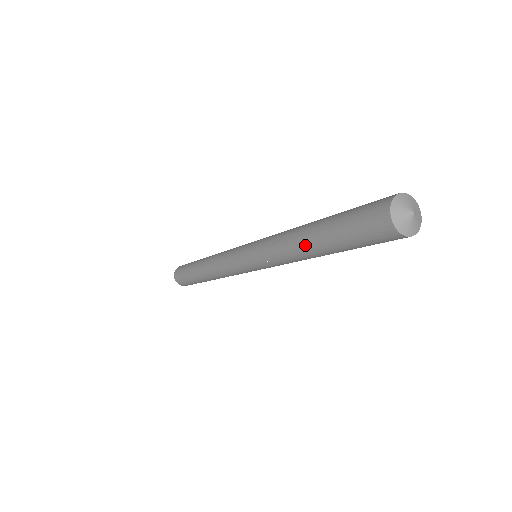
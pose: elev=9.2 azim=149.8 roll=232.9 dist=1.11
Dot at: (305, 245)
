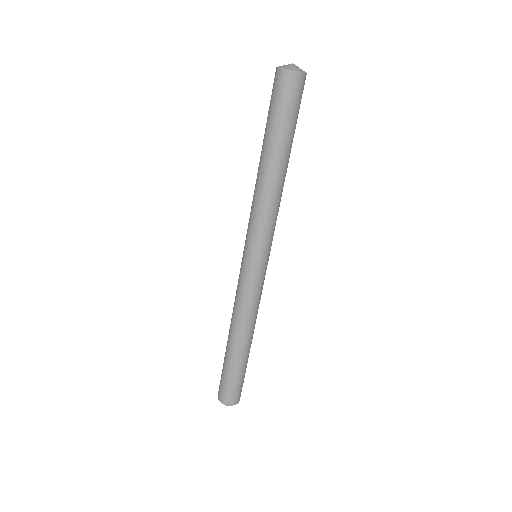
Dot at: (266, 167)
